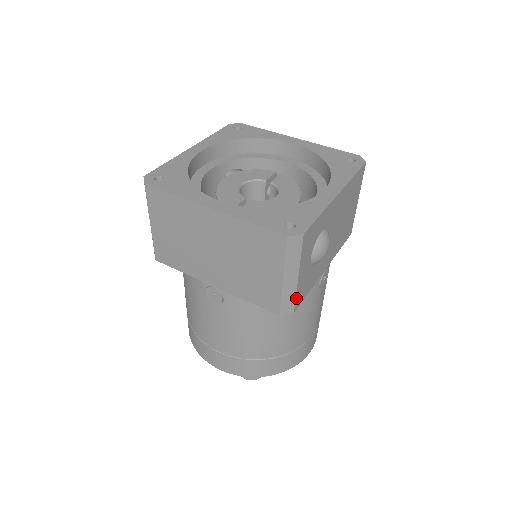
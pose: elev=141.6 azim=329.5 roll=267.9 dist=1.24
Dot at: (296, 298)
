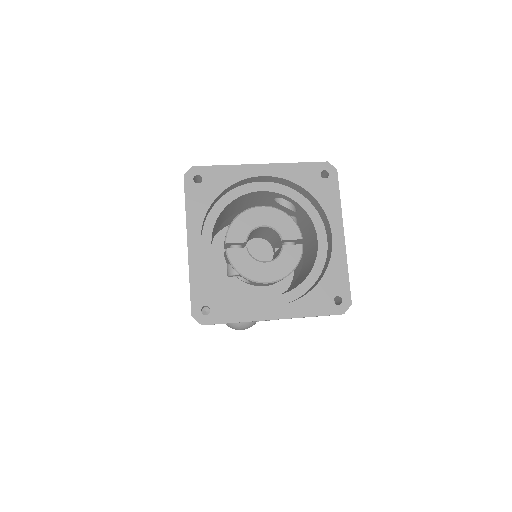
Dot at: occluded
